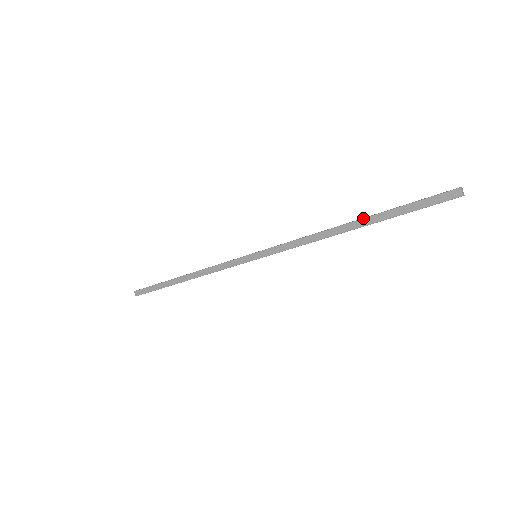
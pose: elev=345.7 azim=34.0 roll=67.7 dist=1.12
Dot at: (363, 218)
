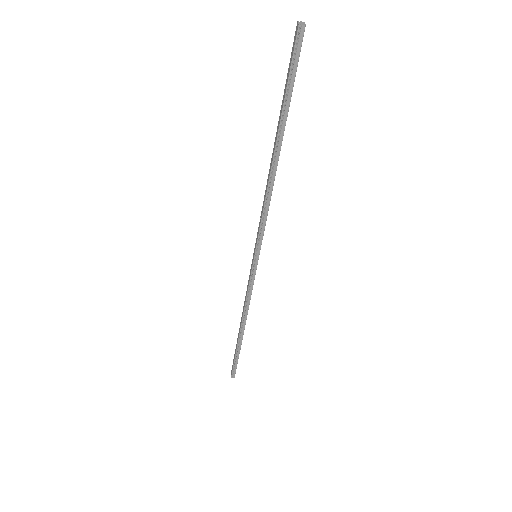
Dot at: (276, 135)
